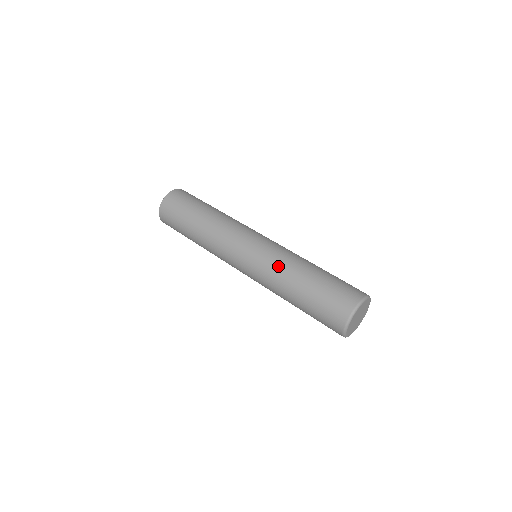
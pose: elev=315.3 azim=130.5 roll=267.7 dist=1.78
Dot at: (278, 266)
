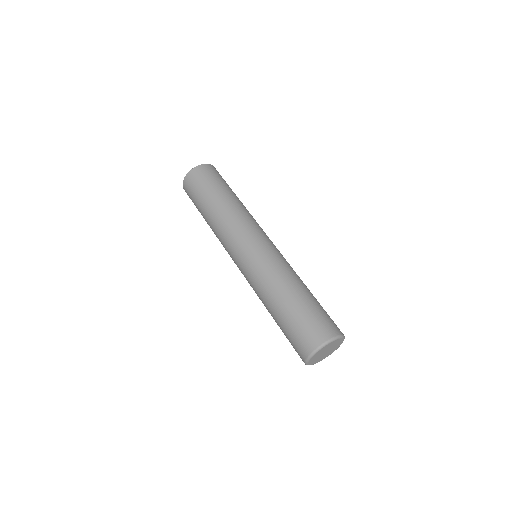
Dot at: (269, 276)
